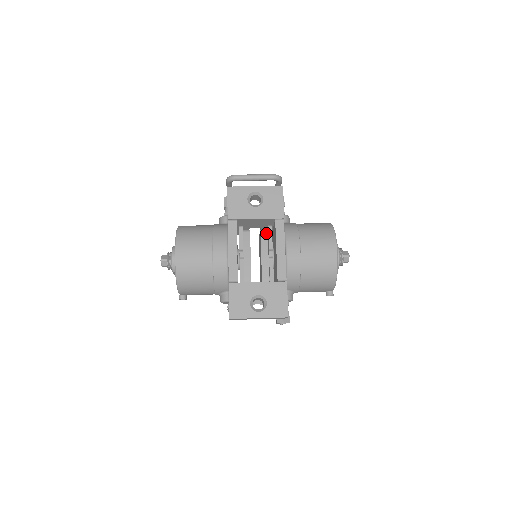
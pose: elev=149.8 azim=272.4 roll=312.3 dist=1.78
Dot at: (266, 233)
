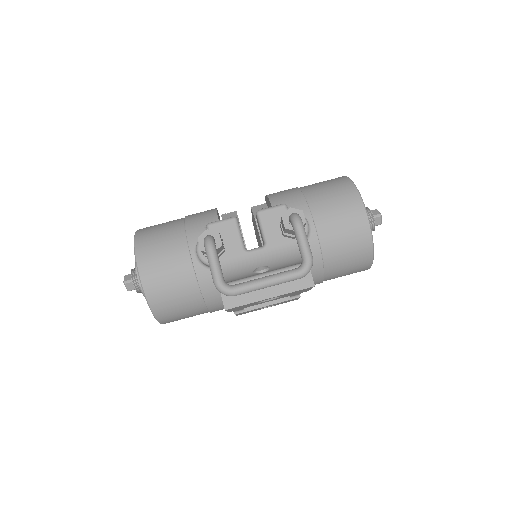
Dot at: occluded
